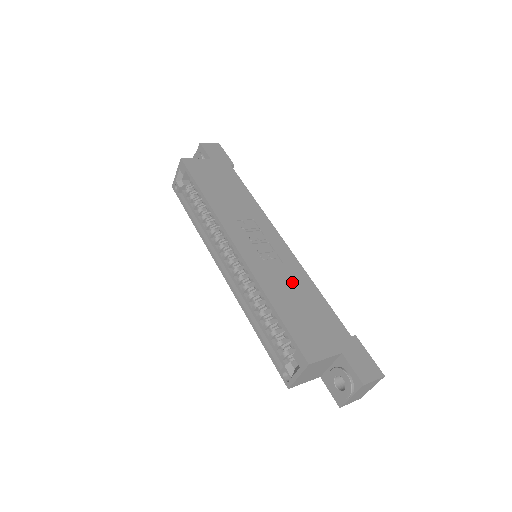
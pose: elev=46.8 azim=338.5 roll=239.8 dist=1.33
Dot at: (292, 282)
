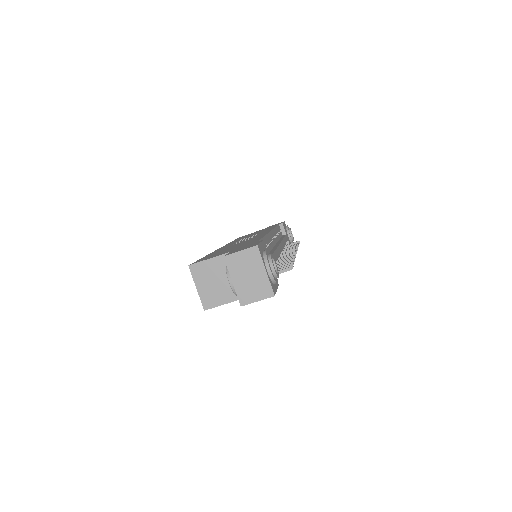
Dot at: (243, 242)
